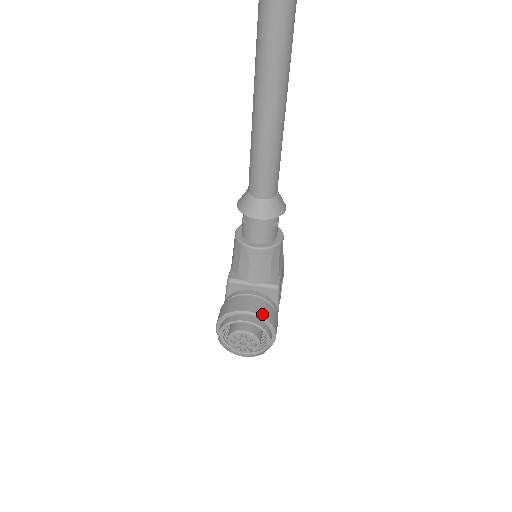
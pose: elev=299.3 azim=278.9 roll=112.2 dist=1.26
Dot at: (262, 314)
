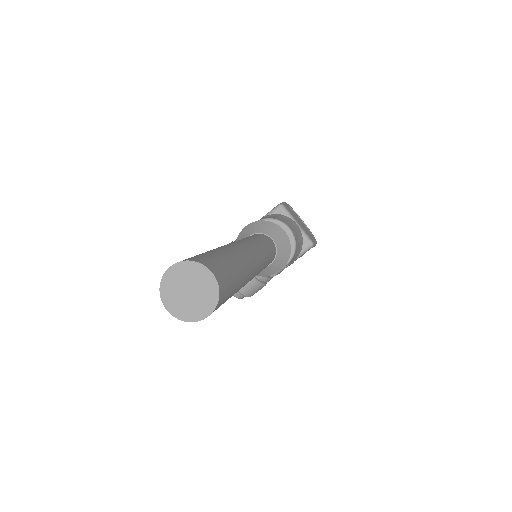
Dot at: occluded
